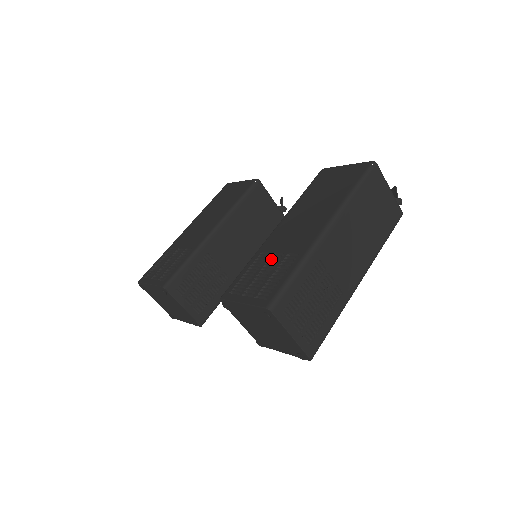
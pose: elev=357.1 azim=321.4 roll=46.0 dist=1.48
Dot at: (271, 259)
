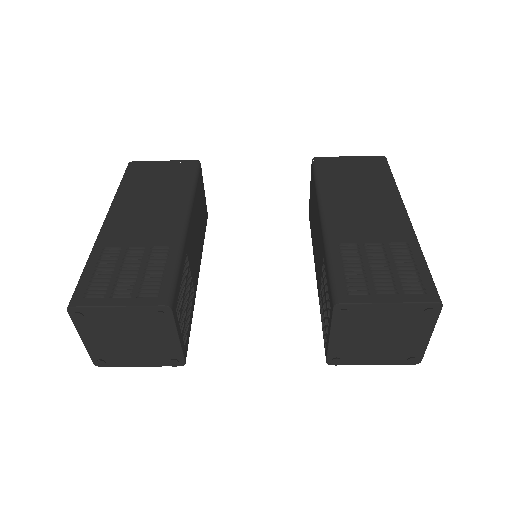
Dot at: (367, 250)
